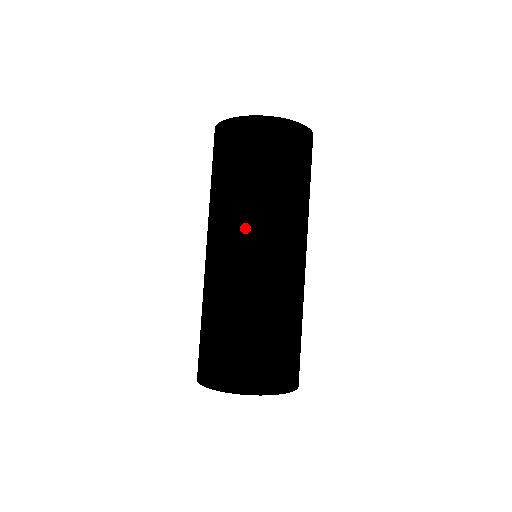
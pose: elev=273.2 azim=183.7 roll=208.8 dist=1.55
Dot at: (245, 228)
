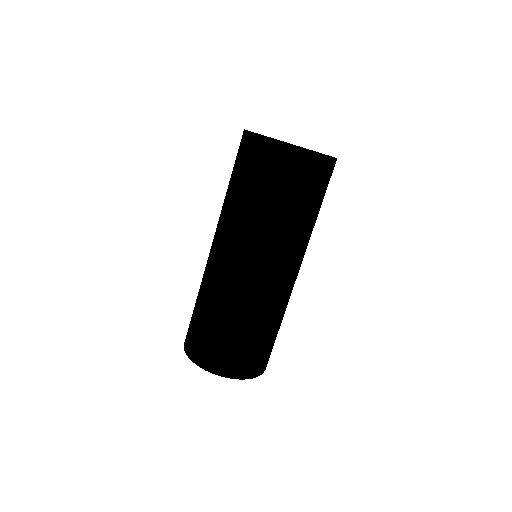
Dot at: (220, 230)
